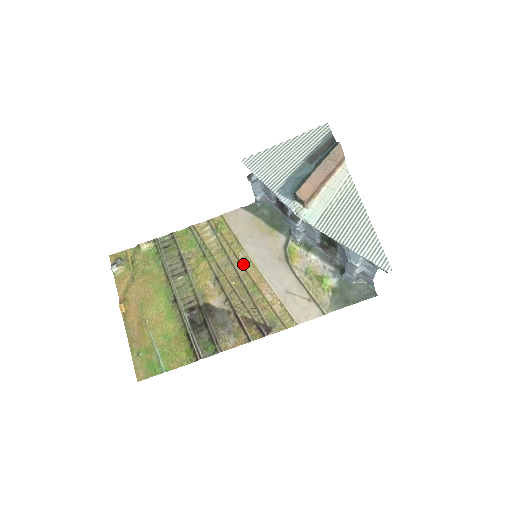
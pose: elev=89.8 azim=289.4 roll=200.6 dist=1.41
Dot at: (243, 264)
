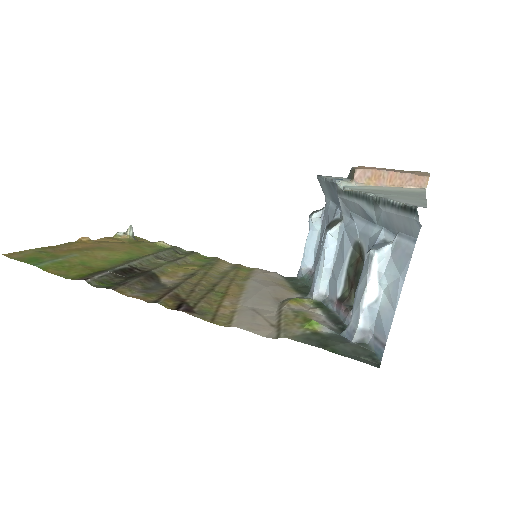
Dot at: (232, 283)
